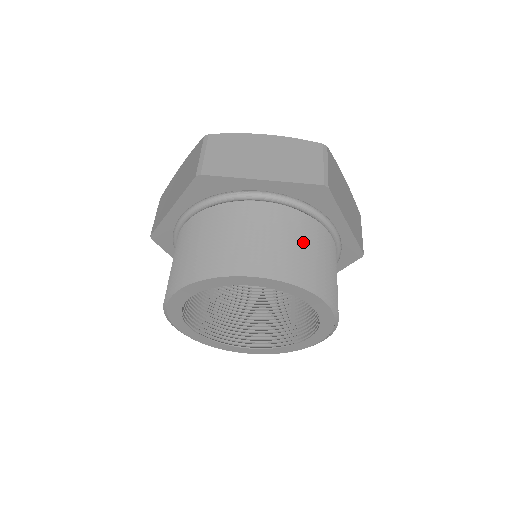
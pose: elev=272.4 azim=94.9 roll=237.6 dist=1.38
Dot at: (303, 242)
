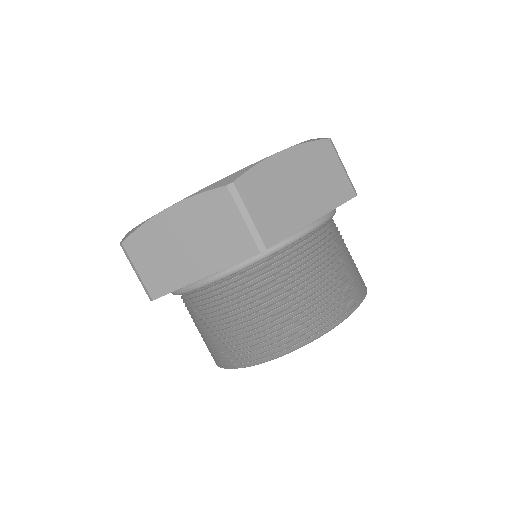
Dot at: (282, 298)
